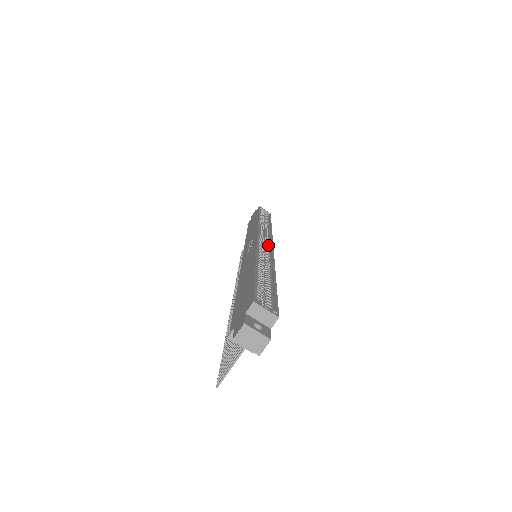
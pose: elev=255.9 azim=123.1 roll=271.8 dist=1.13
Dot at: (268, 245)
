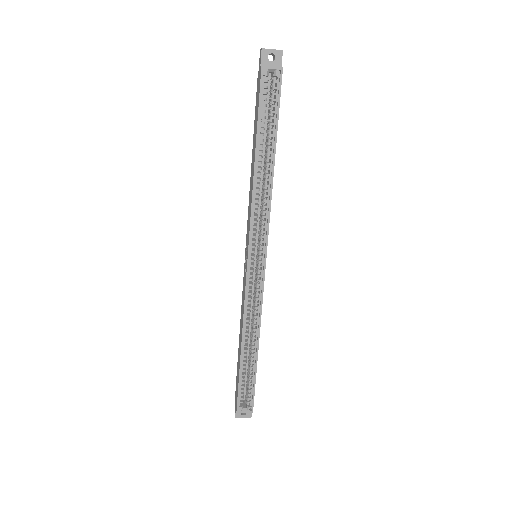
Dot at: (260, 266)
